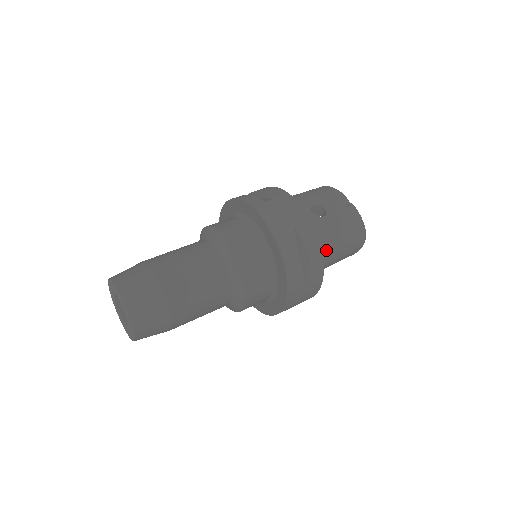
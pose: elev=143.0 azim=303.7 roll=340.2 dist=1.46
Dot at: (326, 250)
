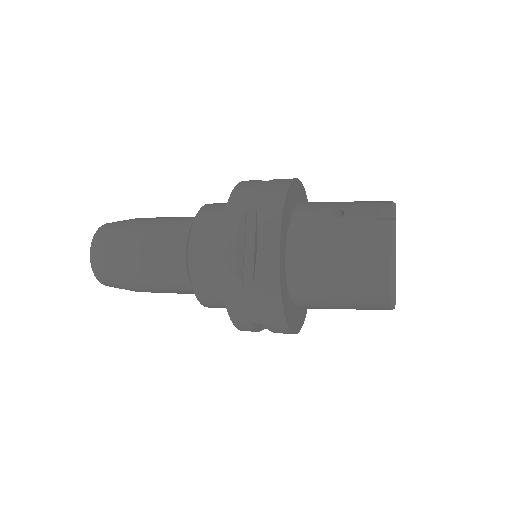
Dot at: (310, 259)
